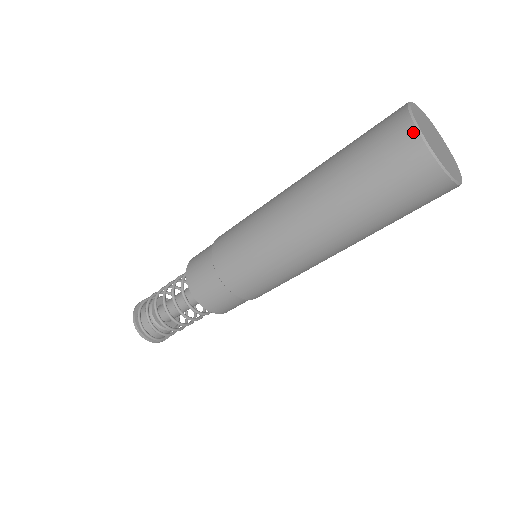
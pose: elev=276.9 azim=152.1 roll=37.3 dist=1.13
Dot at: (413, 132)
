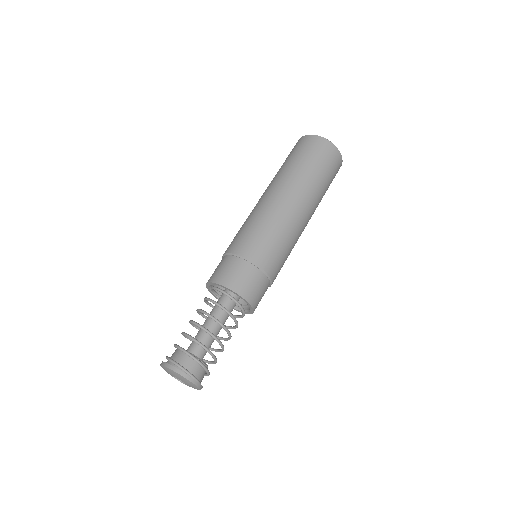
Dot at: (308, 136)
